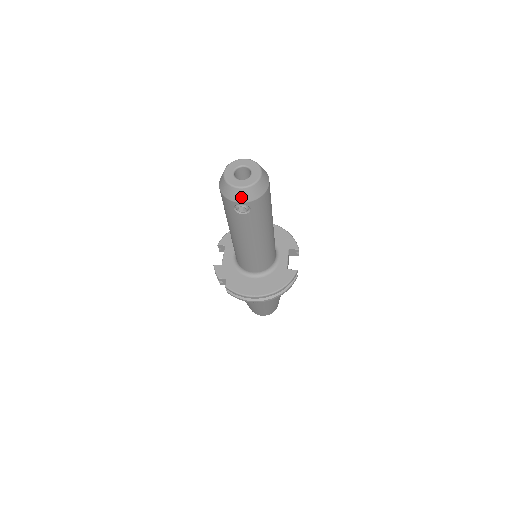
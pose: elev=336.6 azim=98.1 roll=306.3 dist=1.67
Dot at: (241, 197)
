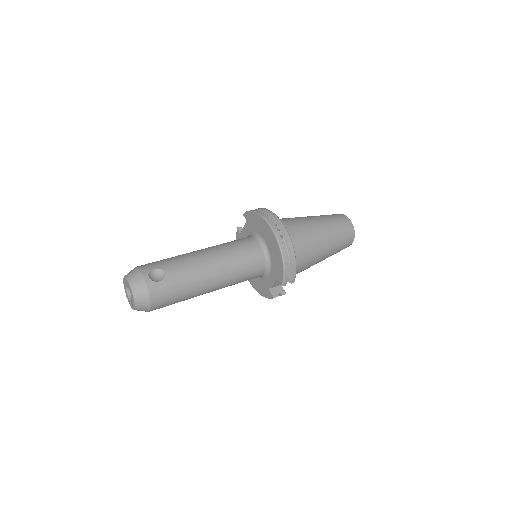
Dot at: occluded
